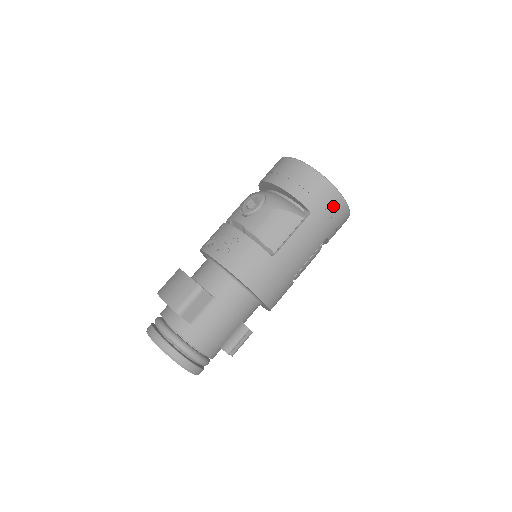
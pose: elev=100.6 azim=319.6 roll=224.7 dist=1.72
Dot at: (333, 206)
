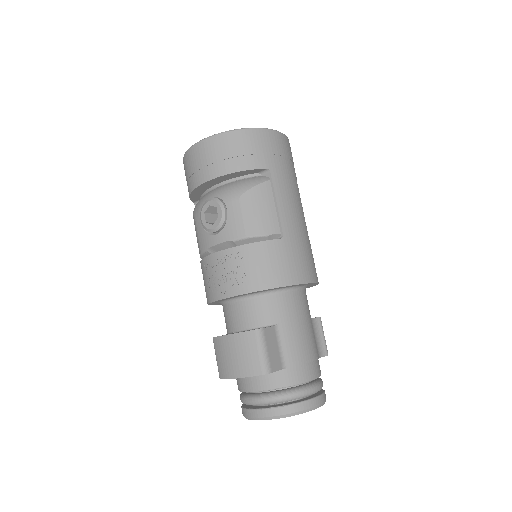
Dot at: (277, 146)
